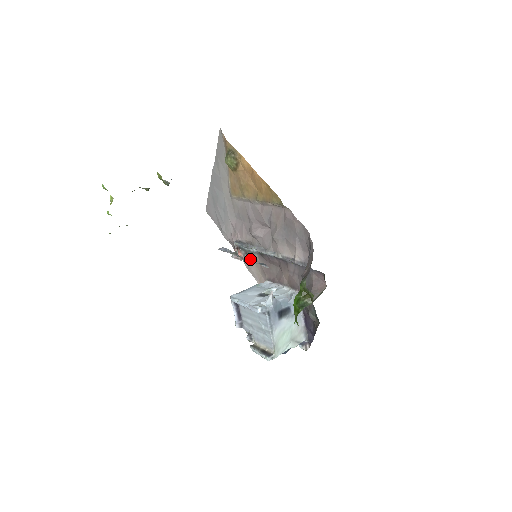
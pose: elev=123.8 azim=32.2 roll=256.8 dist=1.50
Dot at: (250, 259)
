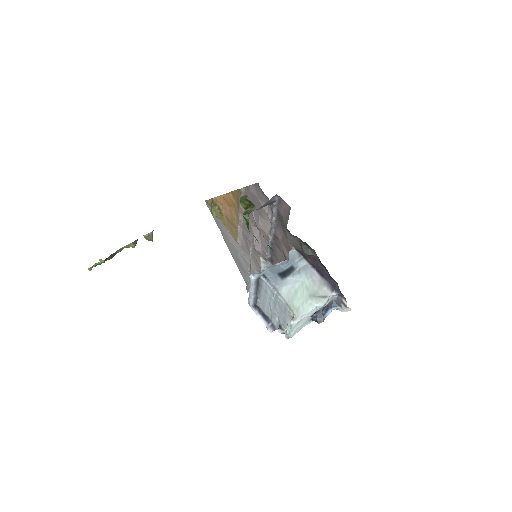
Dot at: occluded
